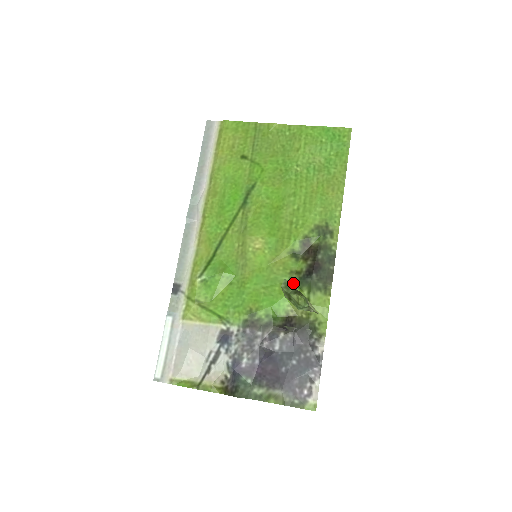
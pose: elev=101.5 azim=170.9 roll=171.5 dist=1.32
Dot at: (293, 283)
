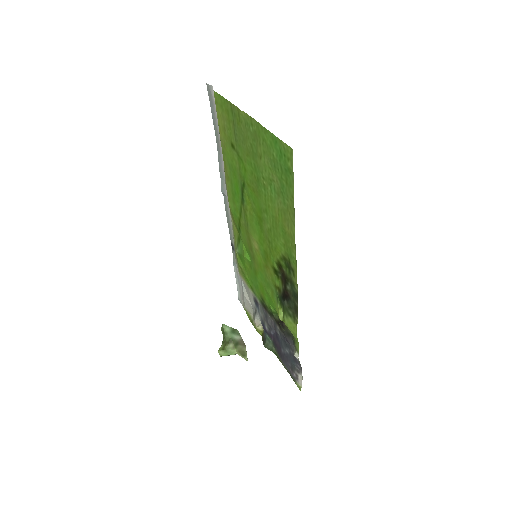
Dot at: (277, 297)
